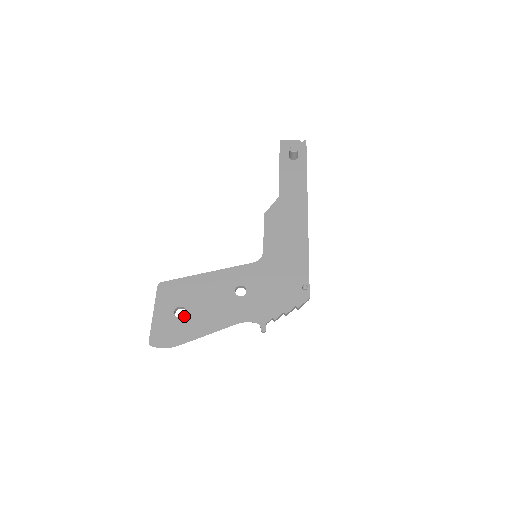
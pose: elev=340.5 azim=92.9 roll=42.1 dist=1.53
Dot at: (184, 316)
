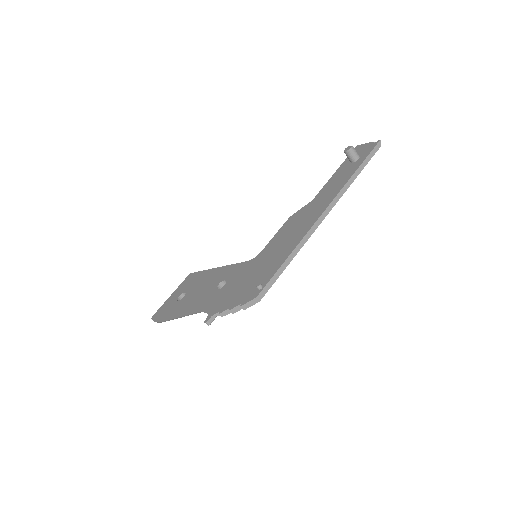
Dot at: (180, 300)
